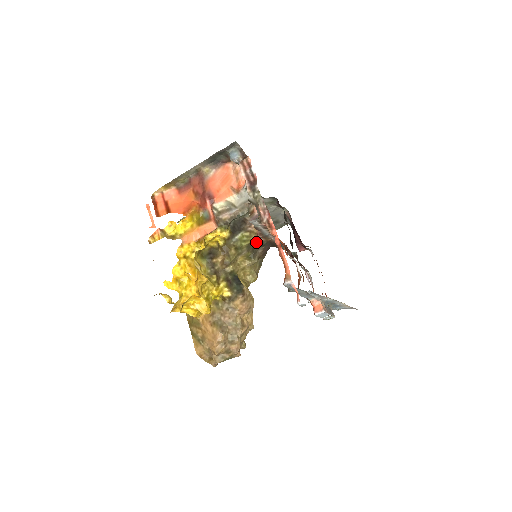
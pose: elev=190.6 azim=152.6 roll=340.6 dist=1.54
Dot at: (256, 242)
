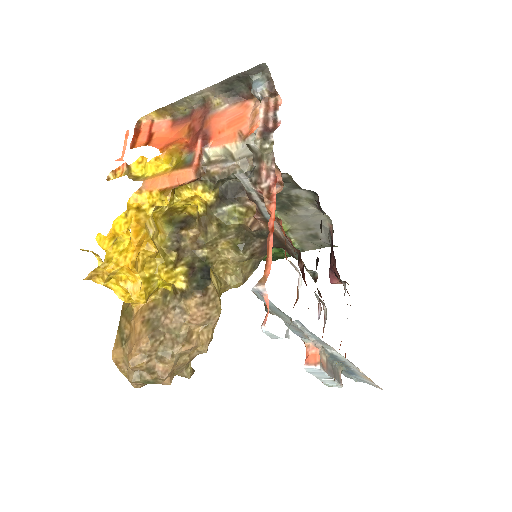
Dot at: (251, 225)
